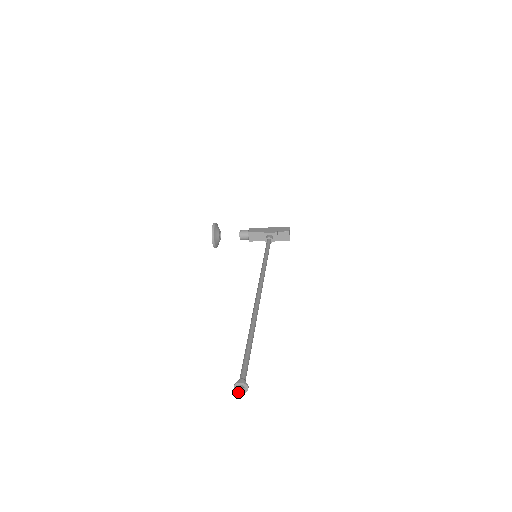
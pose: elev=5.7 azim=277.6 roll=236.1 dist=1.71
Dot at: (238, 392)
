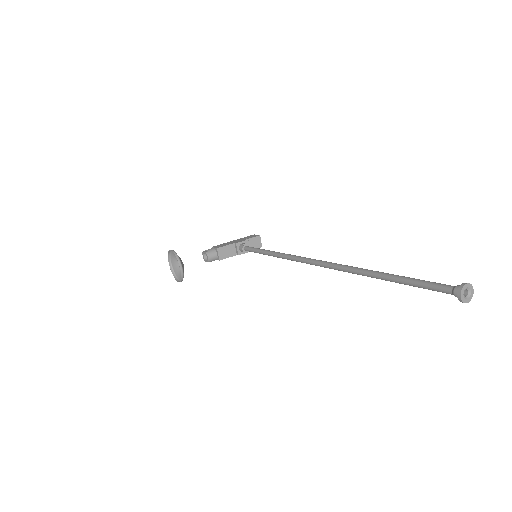
Dot at: (464, 302)
